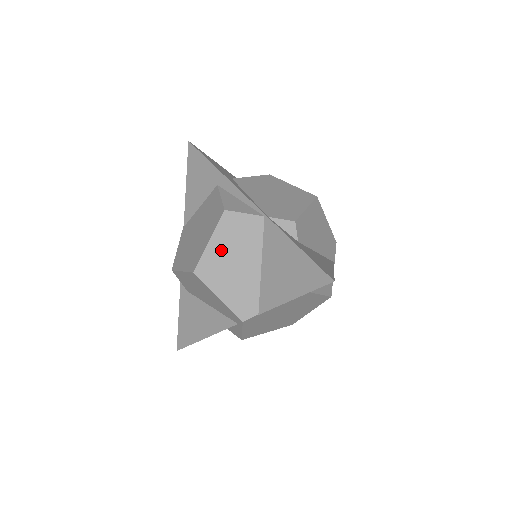
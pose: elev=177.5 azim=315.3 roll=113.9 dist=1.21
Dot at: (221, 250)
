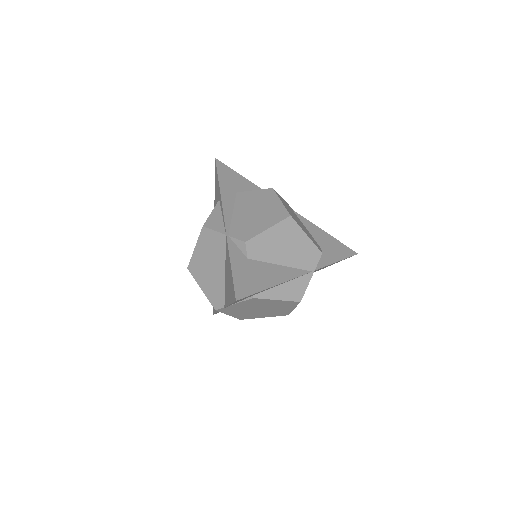
Dot at: (202, 255)
